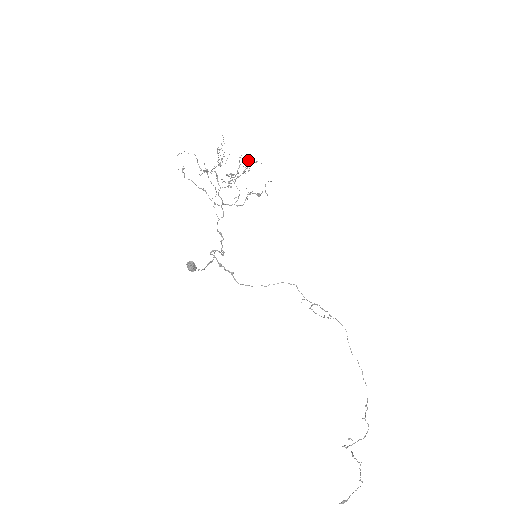
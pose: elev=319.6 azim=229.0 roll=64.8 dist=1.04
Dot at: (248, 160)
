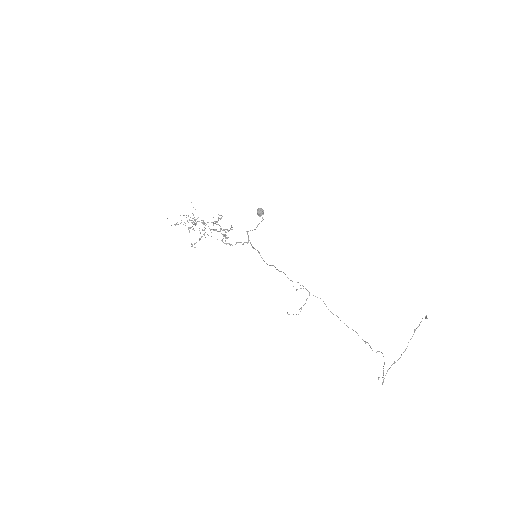
Dot at: occluded
